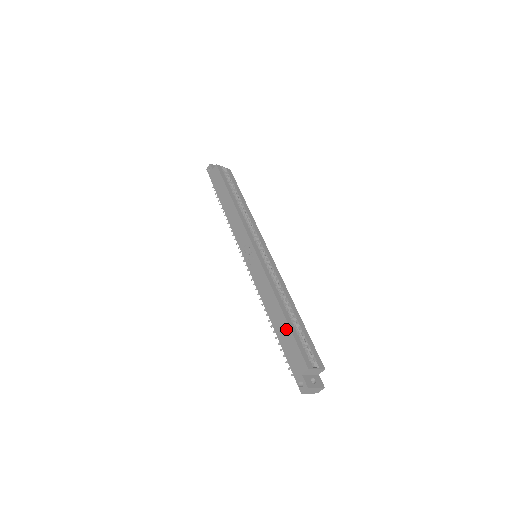
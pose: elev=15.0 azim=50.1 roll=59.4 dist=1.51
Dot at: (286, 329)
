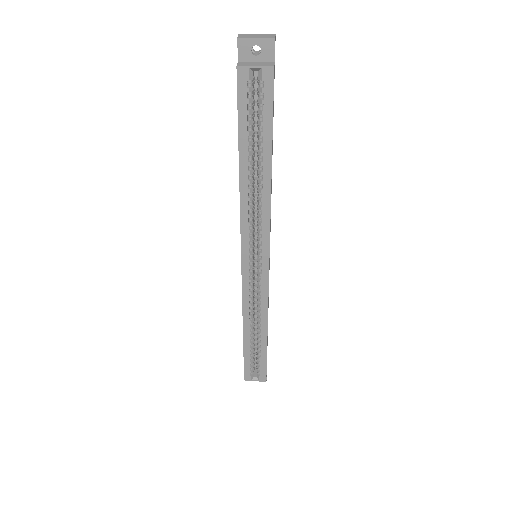
Dot at: occluded
